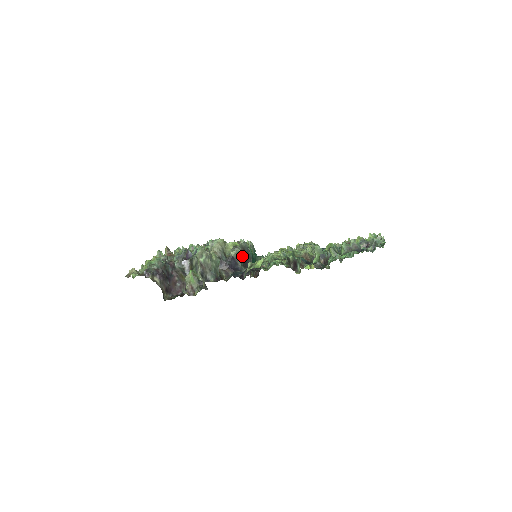
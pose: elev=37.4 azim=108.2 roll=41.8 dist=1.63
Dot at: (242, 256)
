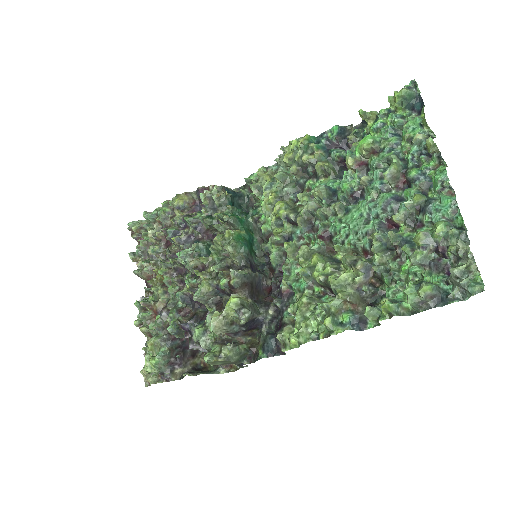
Dot at: (248, 294)
